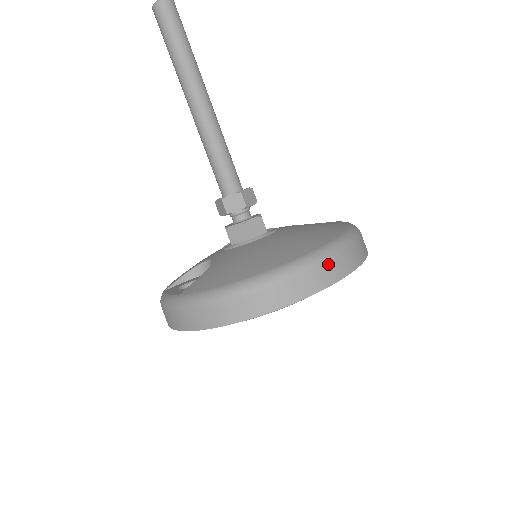
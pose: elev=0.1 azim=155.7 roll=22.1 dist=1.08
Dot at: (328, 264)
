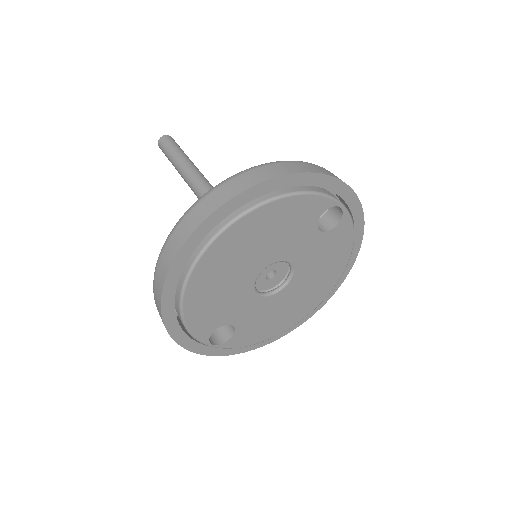
Dot at: (197, 208)
